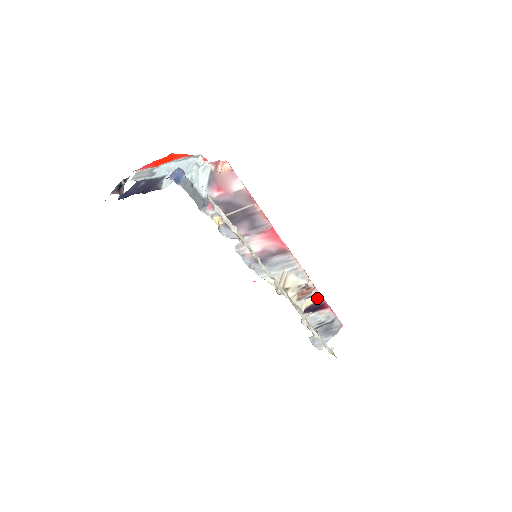
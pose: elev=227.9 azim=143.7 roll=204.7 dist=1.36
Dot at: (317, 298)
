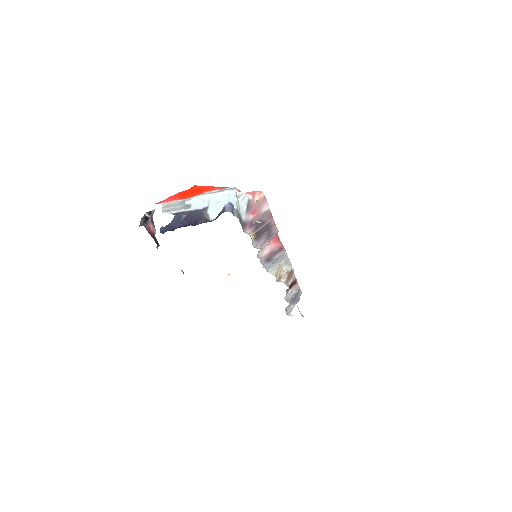
Dot at: (293, 278)
